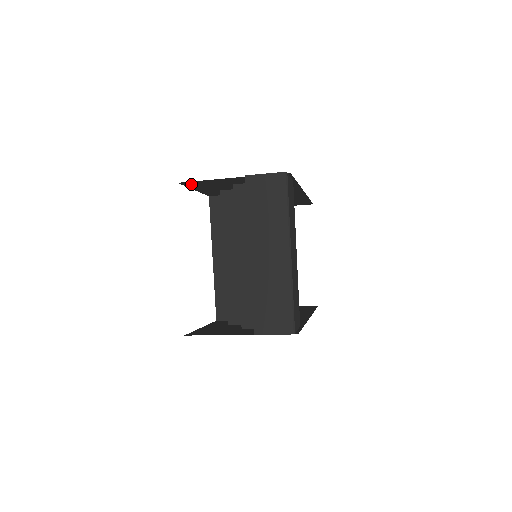
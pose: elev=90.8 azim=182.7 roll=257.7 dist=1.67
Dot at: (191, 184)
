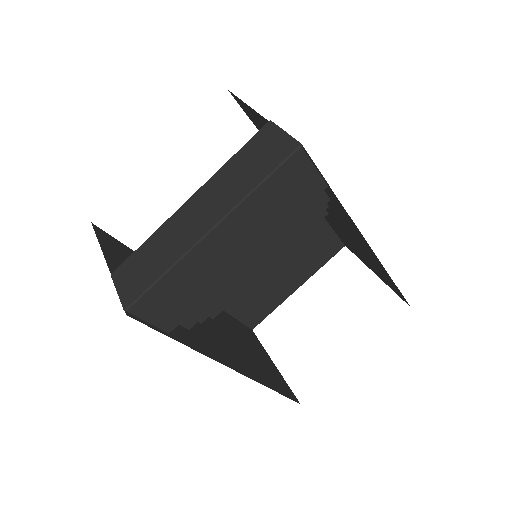
Dot at: (243, 107)
